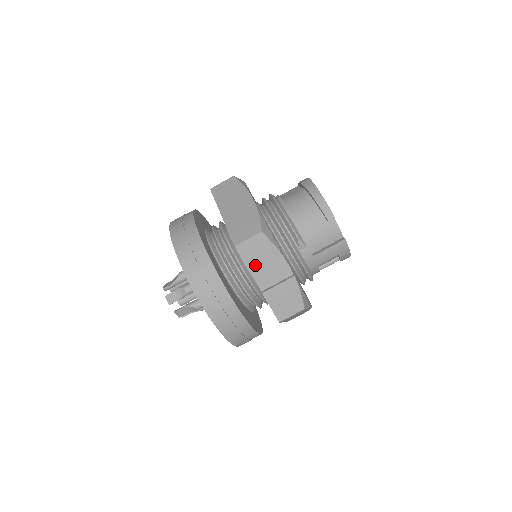
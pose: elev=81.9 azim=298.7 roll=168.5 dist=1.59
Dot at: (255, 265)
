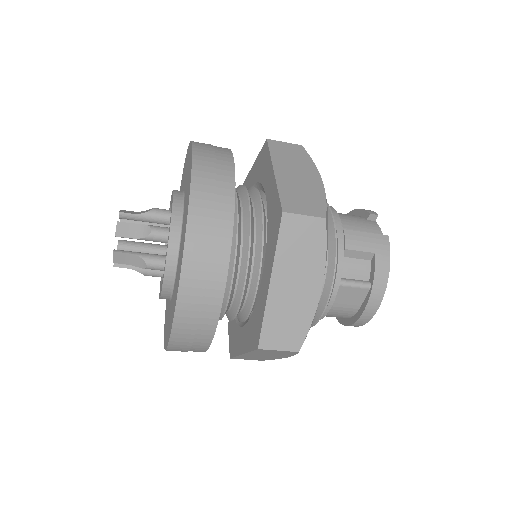
Dot at: occluded
